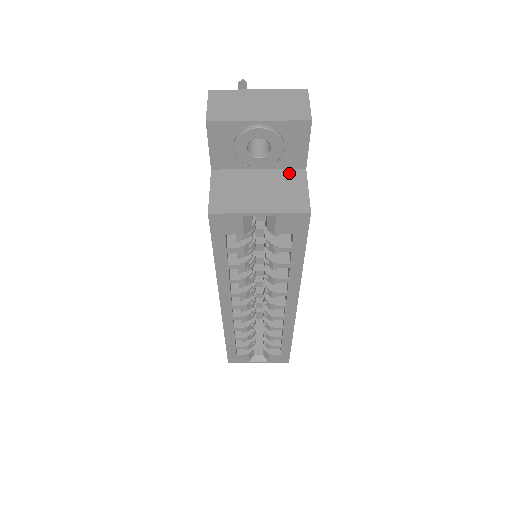
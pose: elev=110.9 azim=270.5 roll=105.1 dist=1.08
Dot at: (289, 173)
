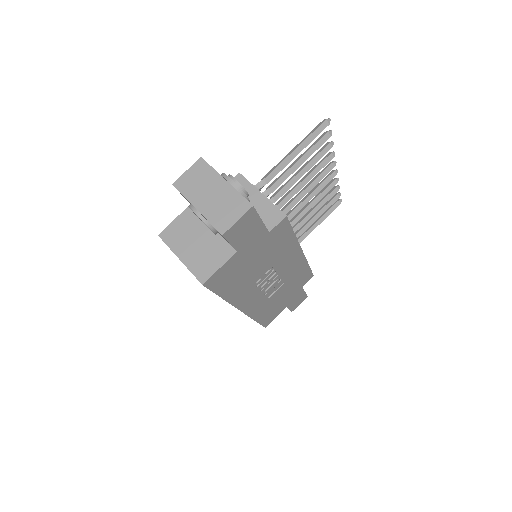
Dot at: (224, 246)
